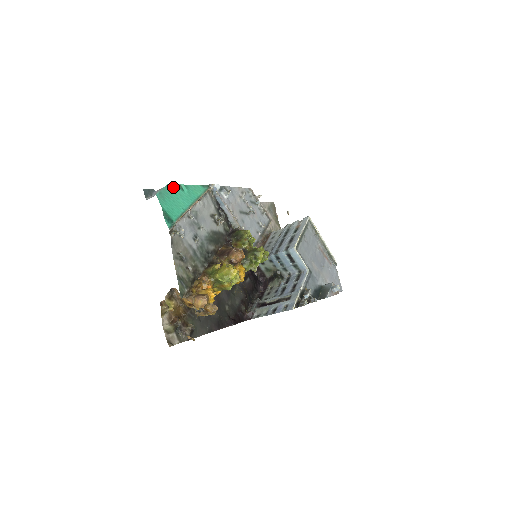
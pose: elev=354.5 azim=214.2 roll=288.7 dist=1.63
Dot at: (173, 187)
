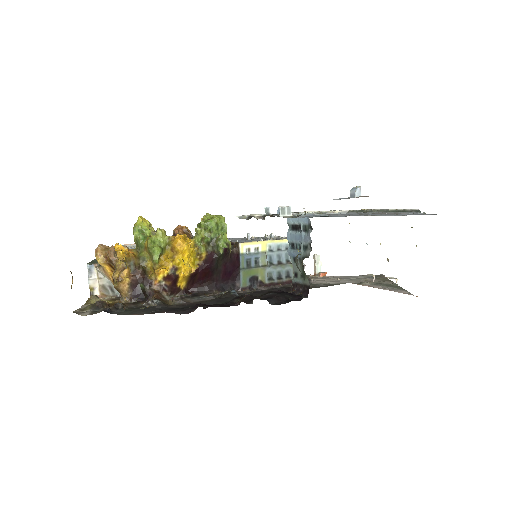
Dot at: occluded
